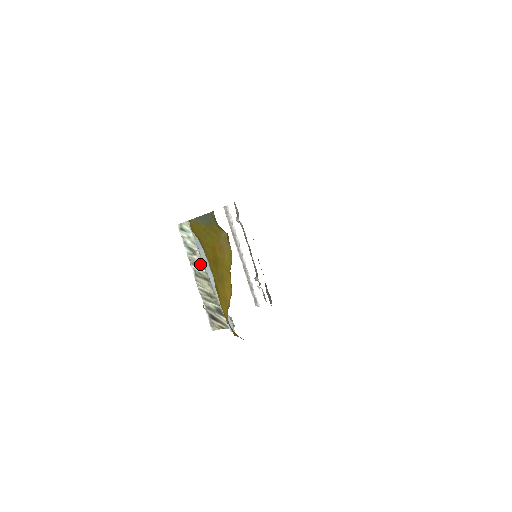
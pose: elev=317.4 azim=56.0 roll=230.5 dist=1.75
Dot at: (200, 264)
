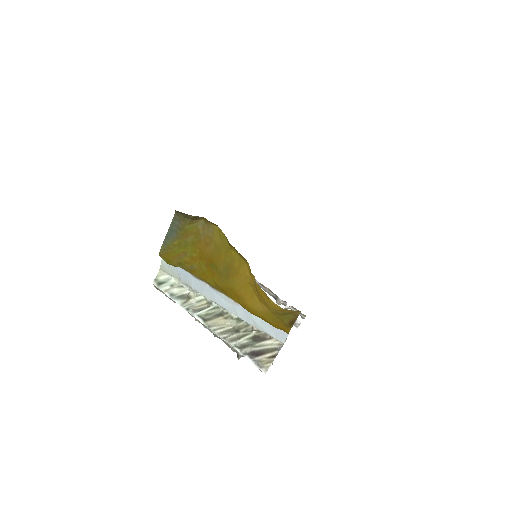
Dot at: (202, 304)
